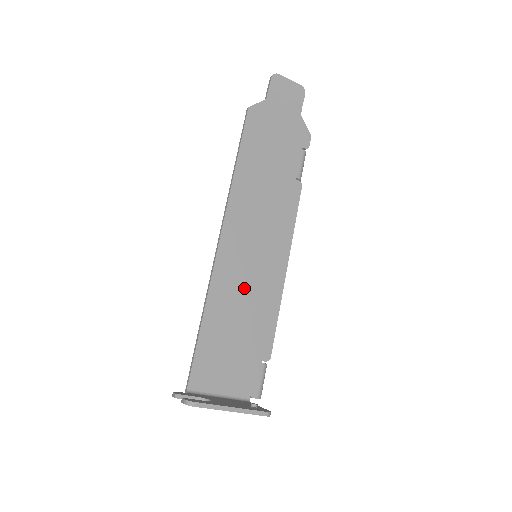
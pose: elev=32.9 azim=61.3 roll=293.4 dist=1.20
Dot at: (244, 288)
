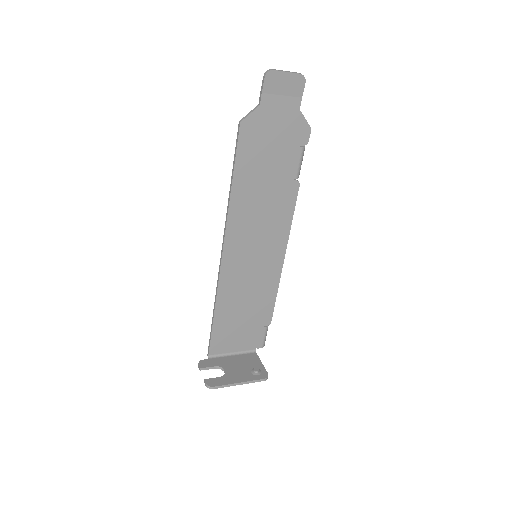
Dot at: (247, 283)
